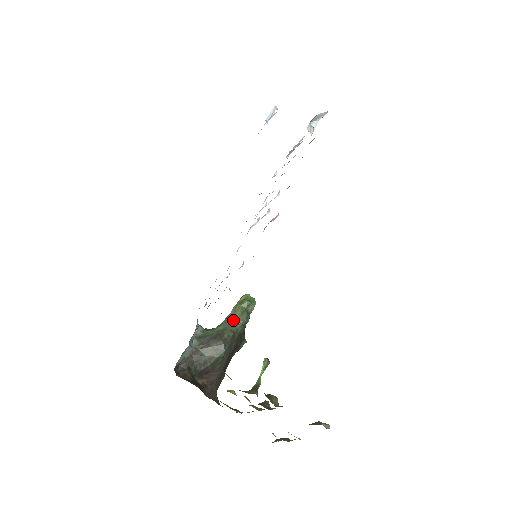
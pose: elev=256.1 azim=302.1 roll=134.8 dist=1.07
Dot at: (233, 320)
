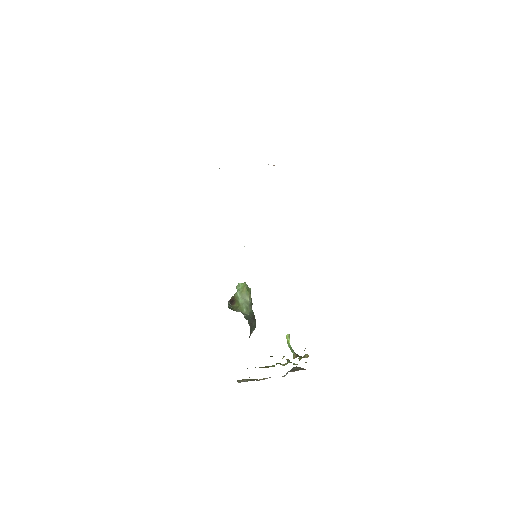
Dot at: (251, 304)
